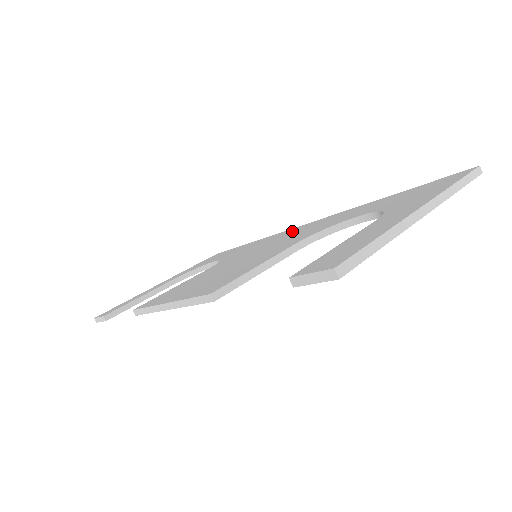
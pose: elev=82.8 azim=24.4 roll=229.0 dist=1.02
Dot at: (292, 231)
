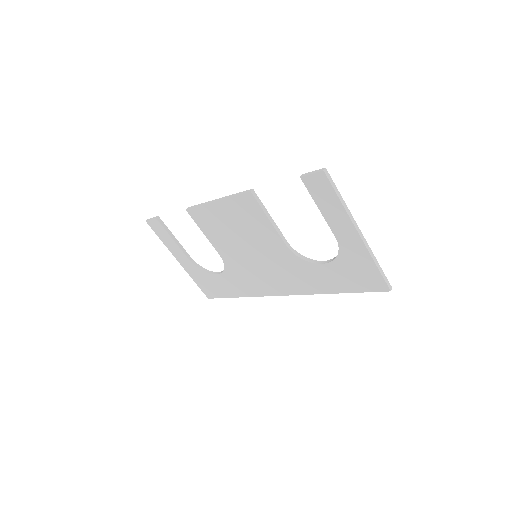
Dot at: occluded
